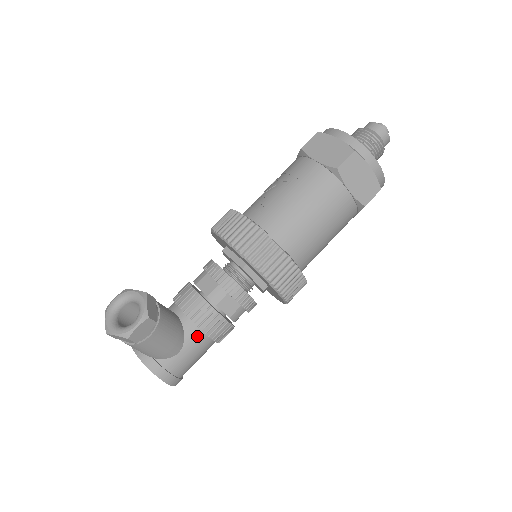
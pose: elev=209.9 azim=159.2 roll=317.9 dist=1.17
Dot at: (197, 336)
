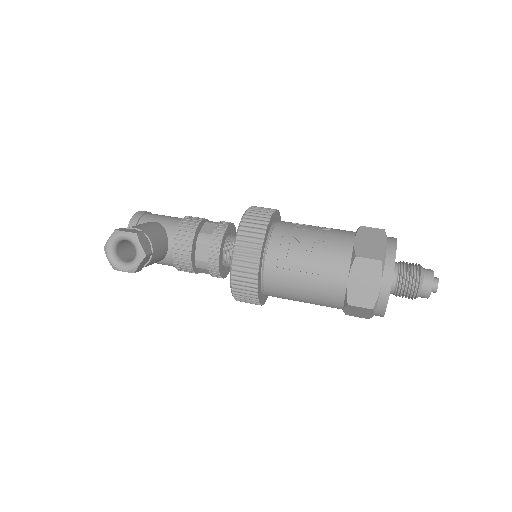
Dot at: (171, 265)
